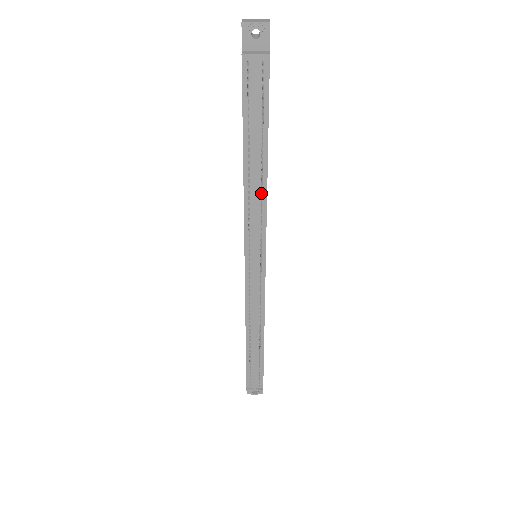
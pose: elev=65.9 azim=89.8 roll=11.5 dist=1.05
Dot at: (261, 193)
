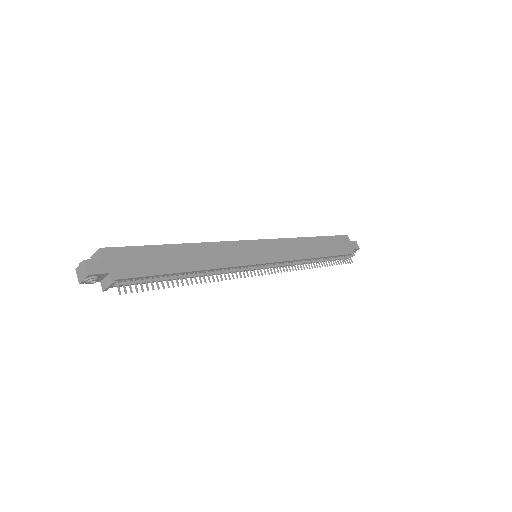
Dot at: occluded
